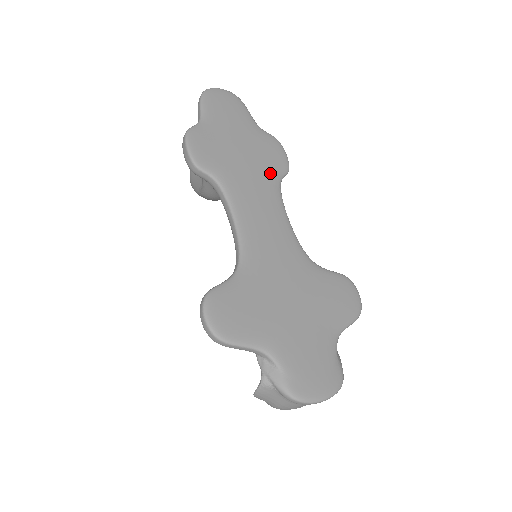
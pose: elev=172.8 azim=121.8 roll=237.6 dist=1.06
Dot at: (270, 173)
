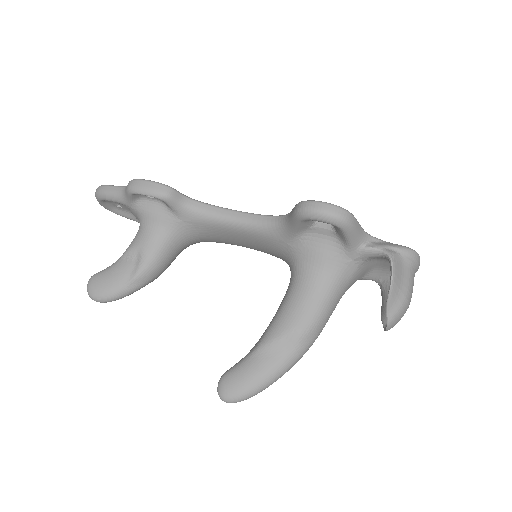
Dot at: occluded
